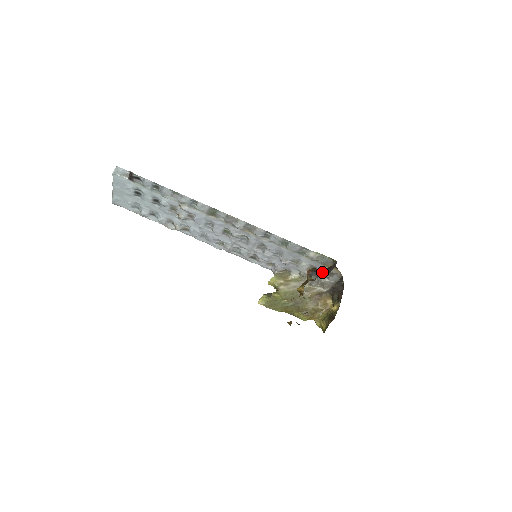
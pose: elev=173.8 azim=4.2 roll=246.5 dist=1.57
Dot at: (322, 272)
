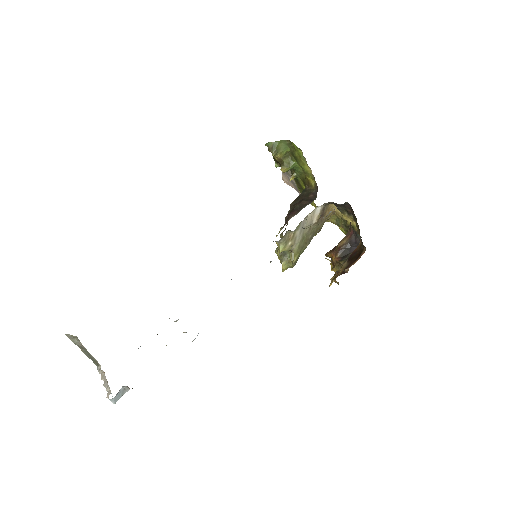
Dot at: (350, 251)
